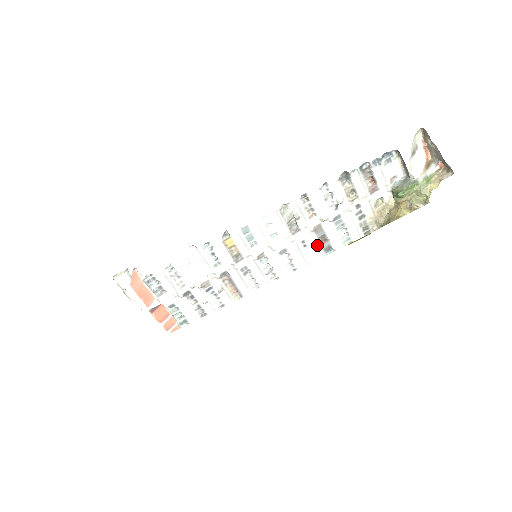
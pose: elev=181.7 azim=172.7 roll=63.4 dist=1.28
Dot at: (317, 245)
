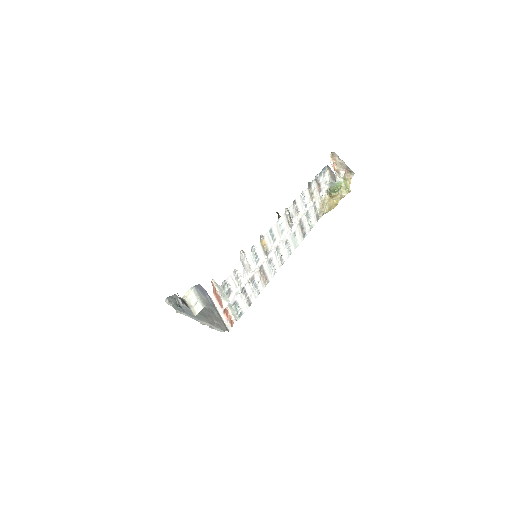
Dot at: (300, 233)
